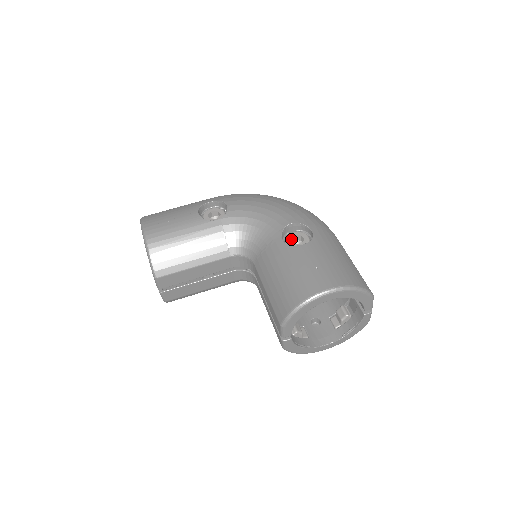
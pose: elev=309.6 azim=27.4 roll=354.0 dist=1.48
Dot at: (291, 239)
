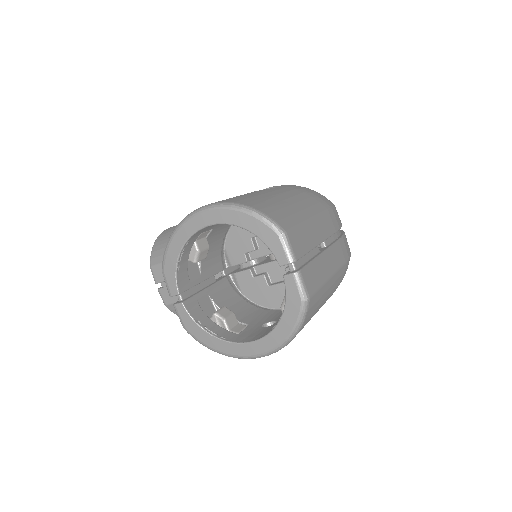
Dot at: occluded
